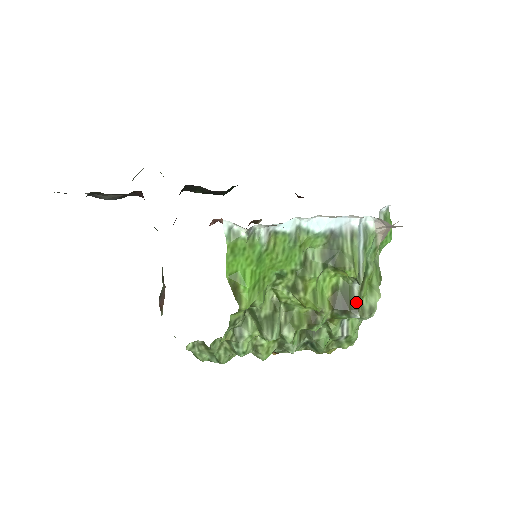
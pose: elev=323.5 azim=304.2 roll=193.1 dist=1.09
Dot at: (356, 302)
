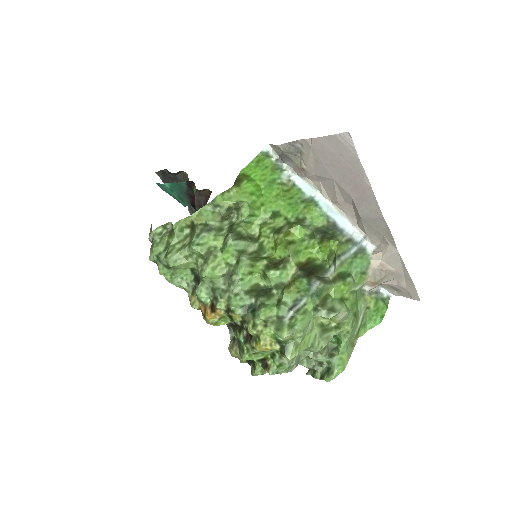
Dot at: (323, 277)
